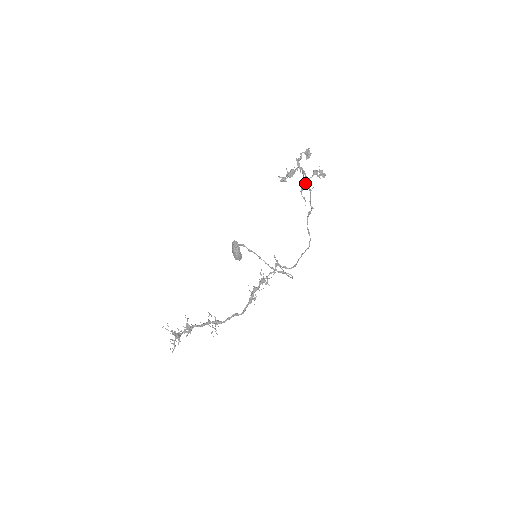
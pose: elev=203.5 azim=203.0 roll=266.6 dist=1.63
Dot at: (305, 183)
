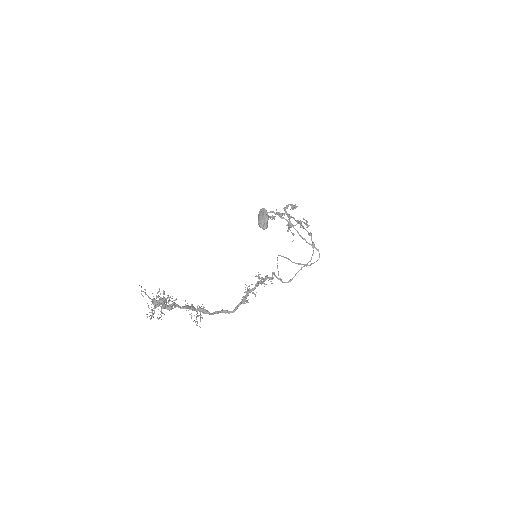
Dot at: occluded
